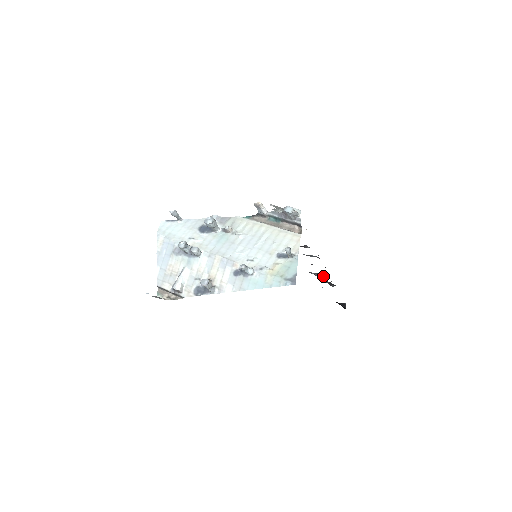
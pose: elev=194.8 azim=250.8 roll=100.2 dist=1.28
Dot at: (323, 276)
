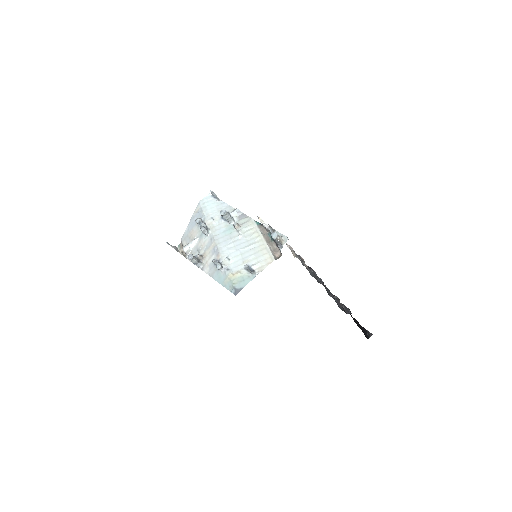
Dot at: (336, 300)
